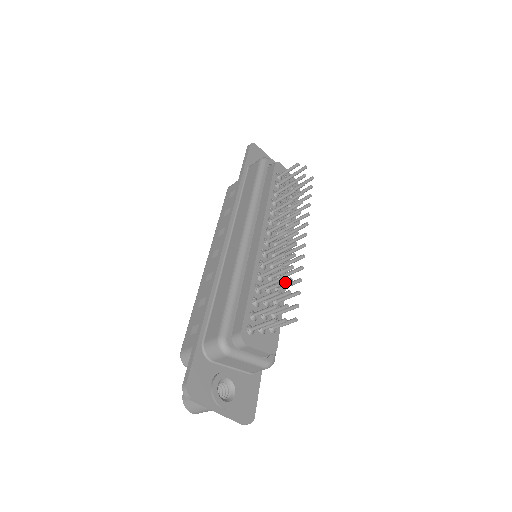
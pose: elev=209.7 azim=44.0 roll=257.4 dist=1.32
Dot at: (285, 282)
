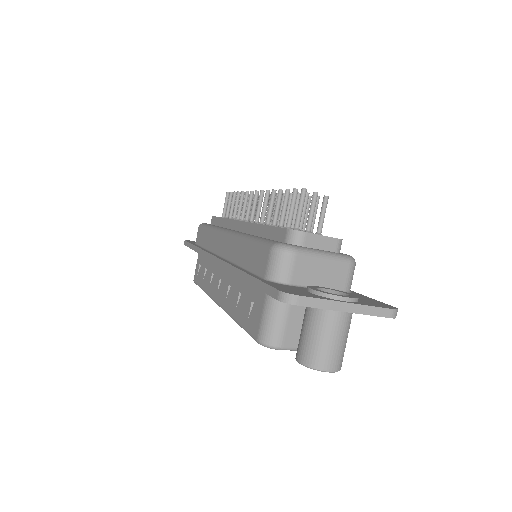
Dot at: (289, 200)
